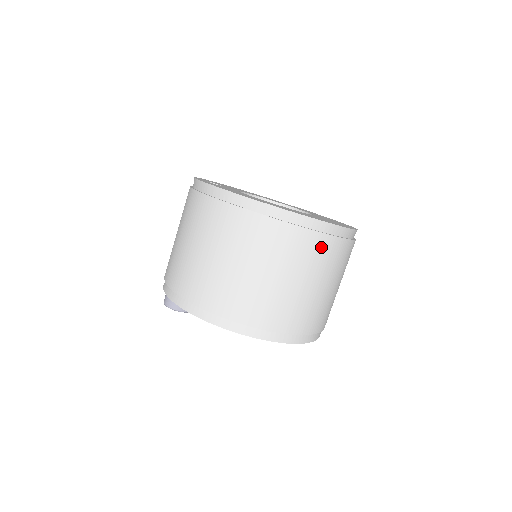
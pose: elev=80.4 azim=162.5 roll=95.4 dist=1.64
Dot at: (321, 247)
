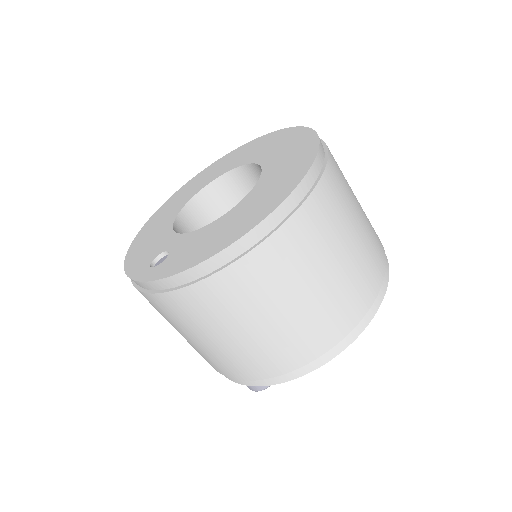
Dot at: (336, 175)
